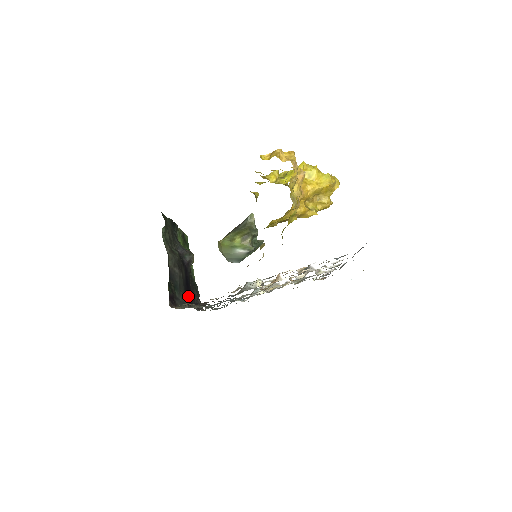
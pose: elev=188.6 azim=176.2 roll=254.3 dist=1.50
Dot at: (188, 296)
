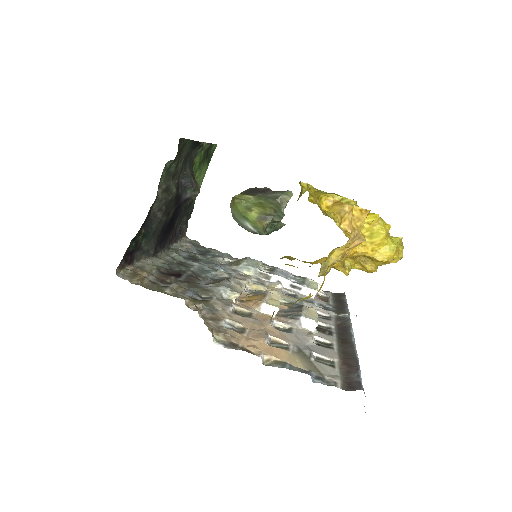
Dot at: (163, 238)
